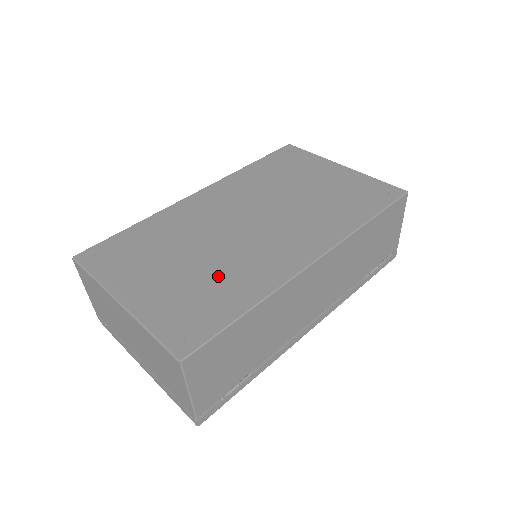
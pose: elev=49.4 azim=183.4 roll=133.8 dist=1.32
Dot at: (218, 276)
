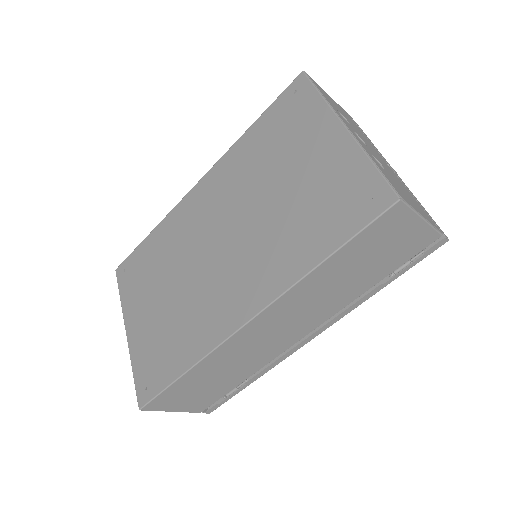
Dot at: (178, 322)
